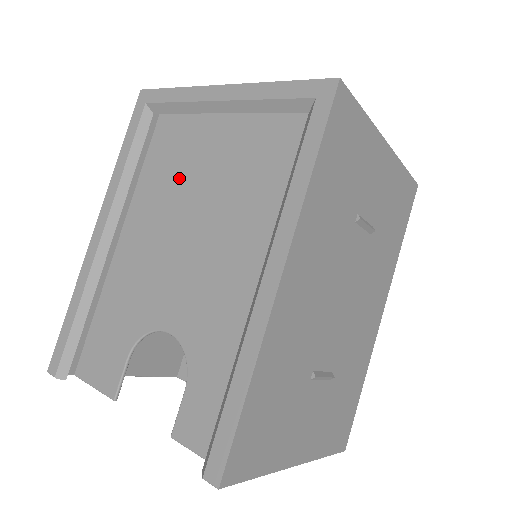
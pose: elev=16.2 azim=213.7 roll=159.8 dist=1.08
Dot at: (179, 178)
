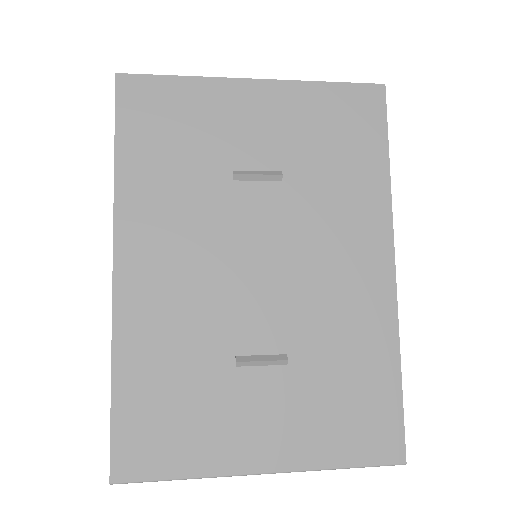
Dot at: occluded
